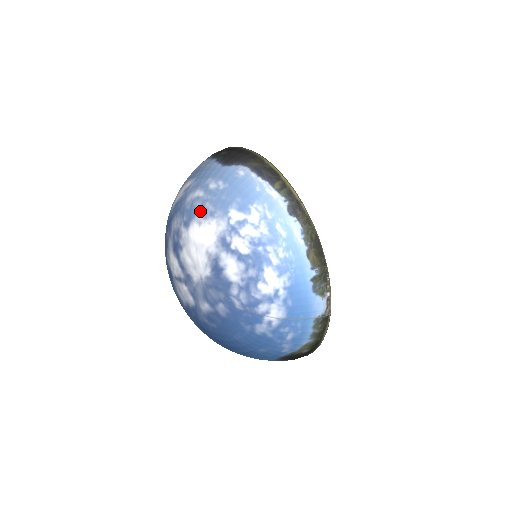
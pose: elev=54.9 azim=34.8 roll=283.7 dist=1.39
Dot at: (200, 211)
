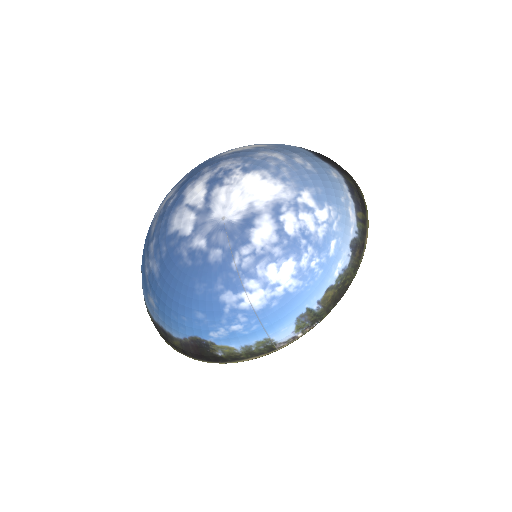
Dot at: (272, 169)
